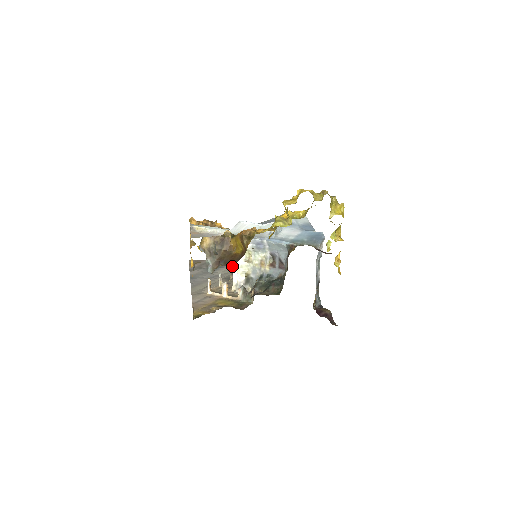
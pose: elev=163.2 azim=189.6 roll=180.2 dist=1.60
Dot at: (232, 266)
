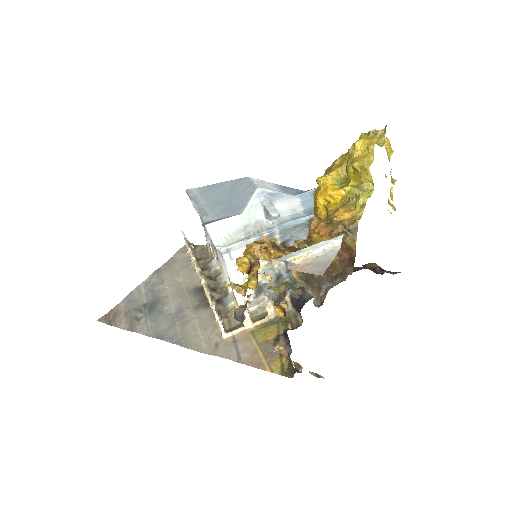
Dot at: (166, 290)
